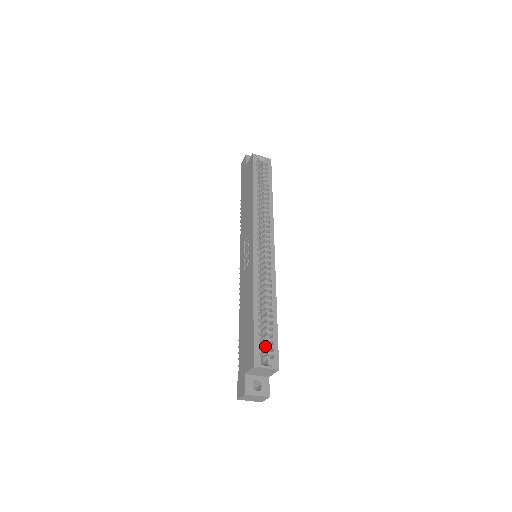
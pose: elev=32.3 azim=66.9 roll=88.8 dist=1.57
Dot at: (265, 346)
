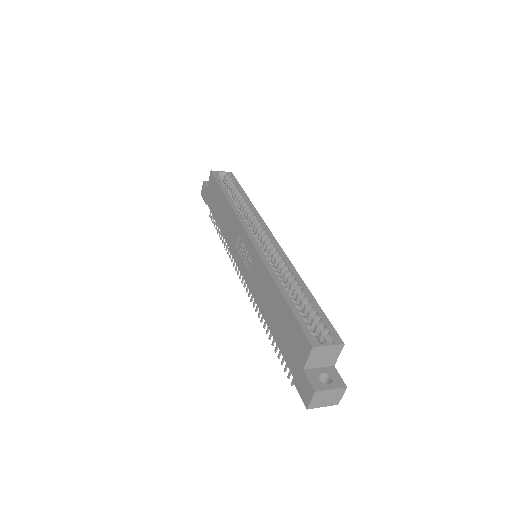
Dot at: (313, 328)
